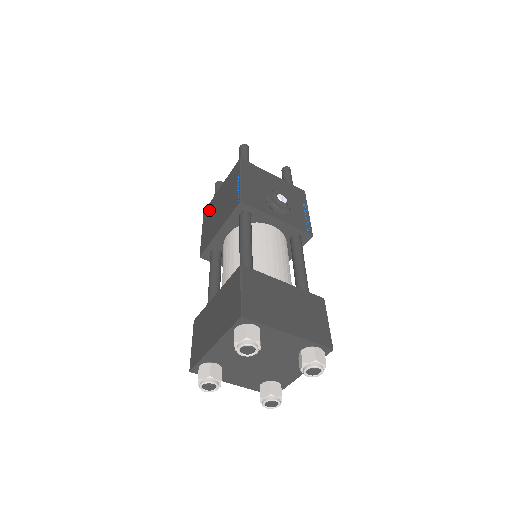
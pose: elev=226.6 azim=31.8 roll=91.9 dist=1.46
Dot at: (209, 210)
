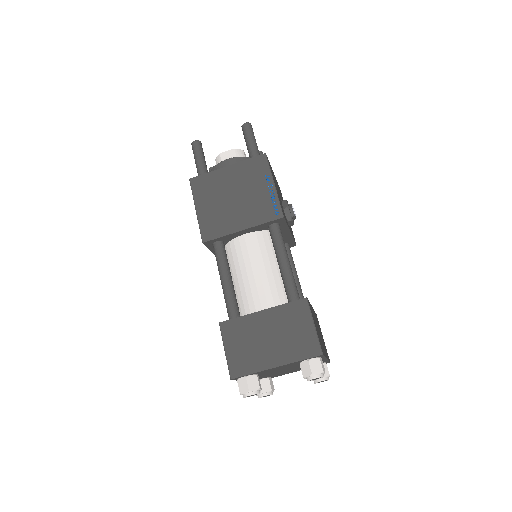
Dot at: (206, 186)
